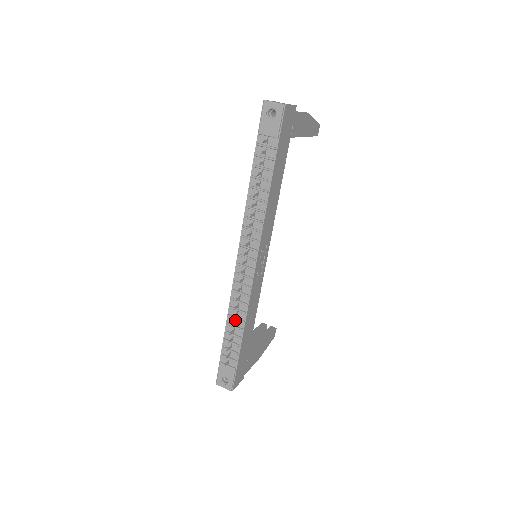
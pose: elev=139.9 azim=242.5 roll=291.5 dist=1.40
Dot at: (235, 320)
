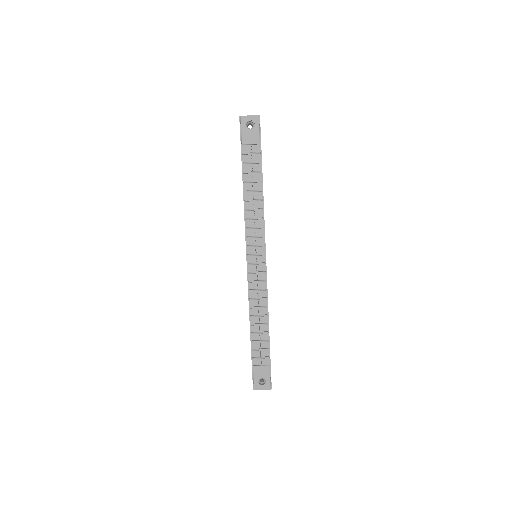
Dot at: (258, 318)
